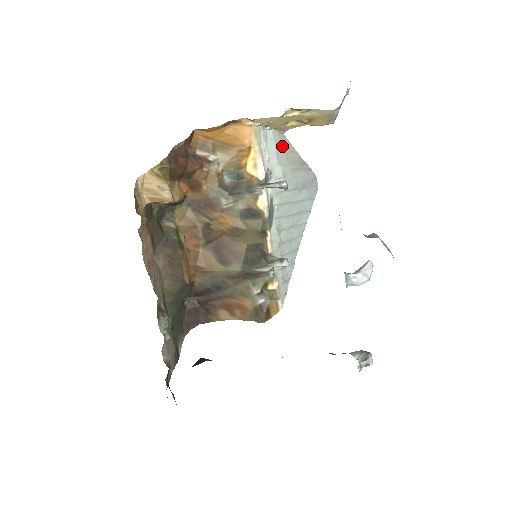
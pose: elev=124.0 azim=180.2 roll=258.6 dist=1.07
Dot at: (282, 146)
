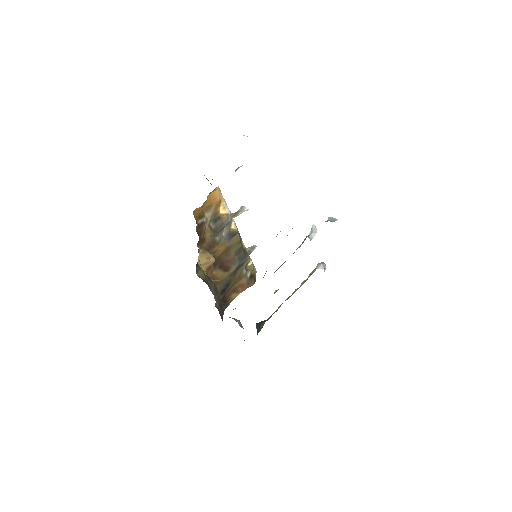
Dot at: occluded
